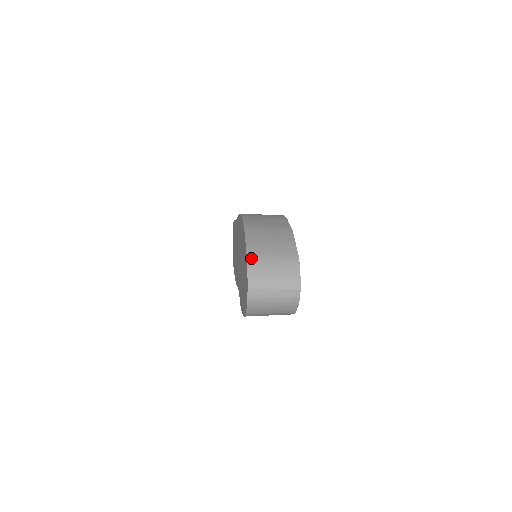
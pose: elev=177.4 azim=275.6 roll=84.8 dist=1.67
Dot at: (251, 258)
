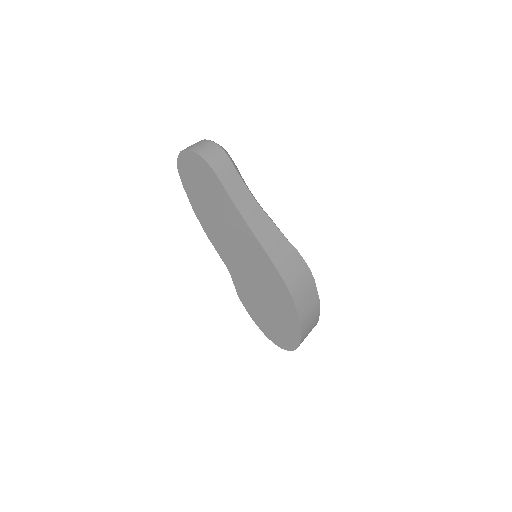
Dot at: occluded
